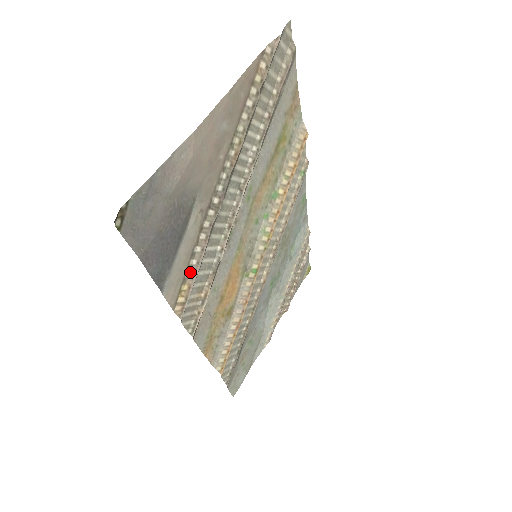
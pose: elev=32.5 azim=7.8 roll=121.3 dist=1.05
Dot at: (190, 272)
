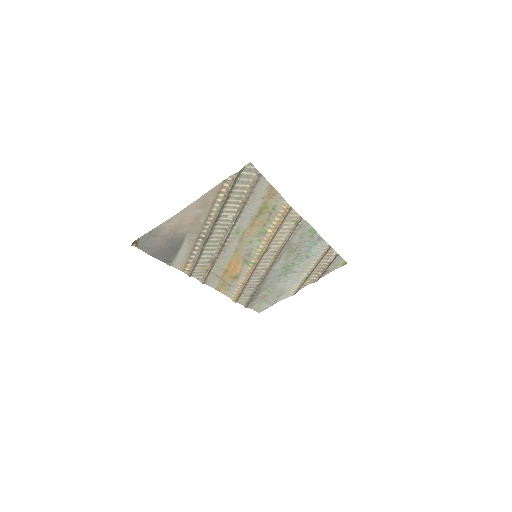
Dot at: (192, 260)
